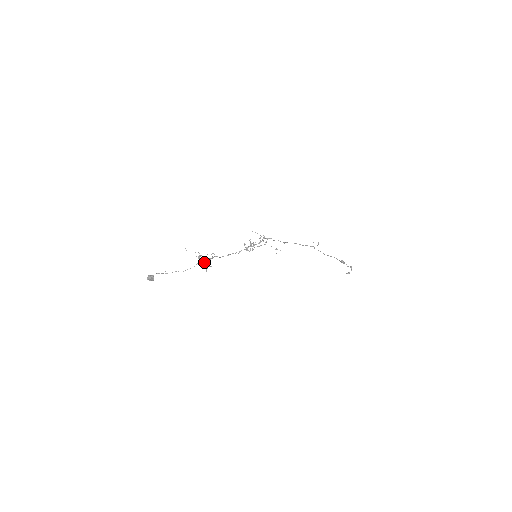
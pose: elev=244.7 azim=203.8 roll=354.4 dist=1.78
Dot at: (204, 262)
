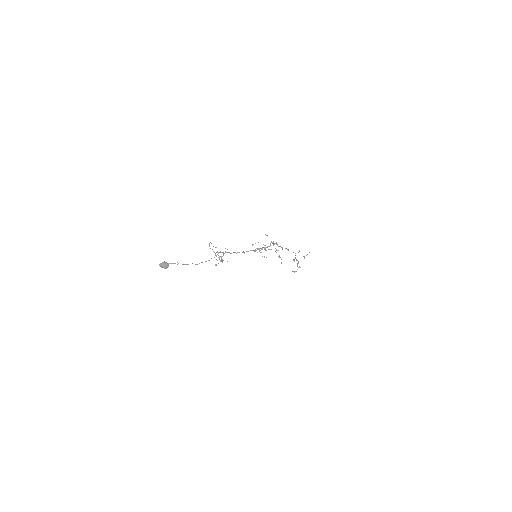
Dot at: (223, 260)
